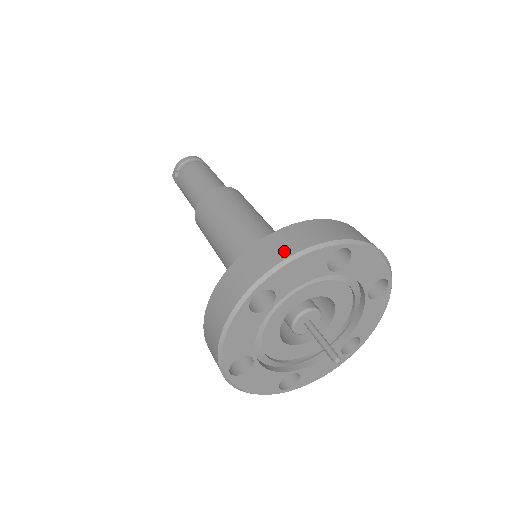
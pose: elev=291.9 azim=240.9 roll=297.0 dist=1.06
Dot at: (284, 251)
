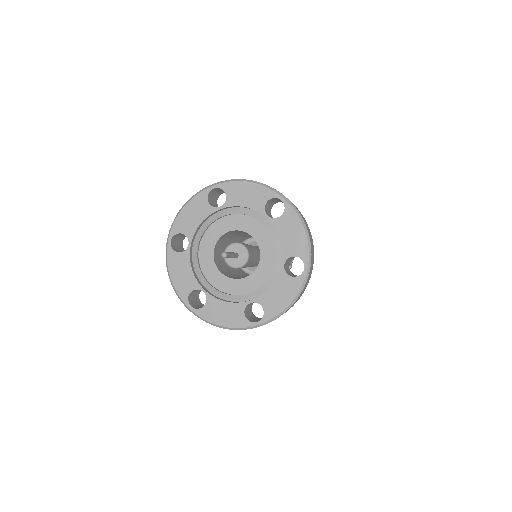
Dot at: occluded
